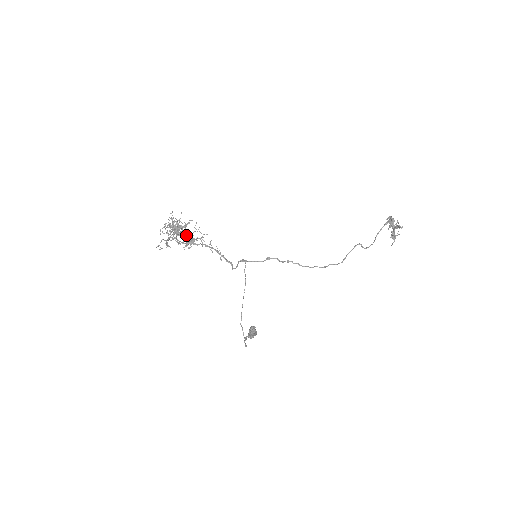
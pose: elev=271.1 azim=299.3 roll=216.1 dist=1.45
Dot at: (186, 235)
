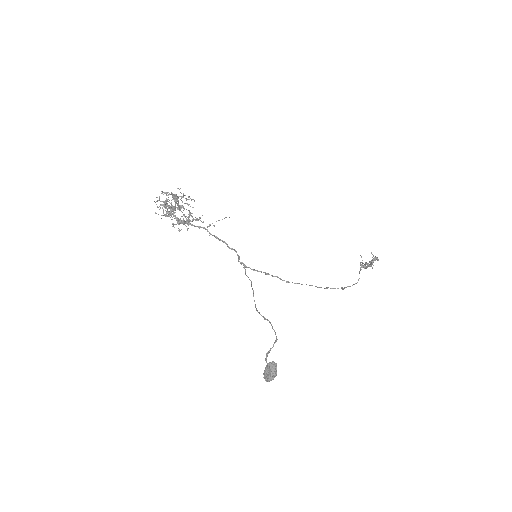
Dot at: occluded
